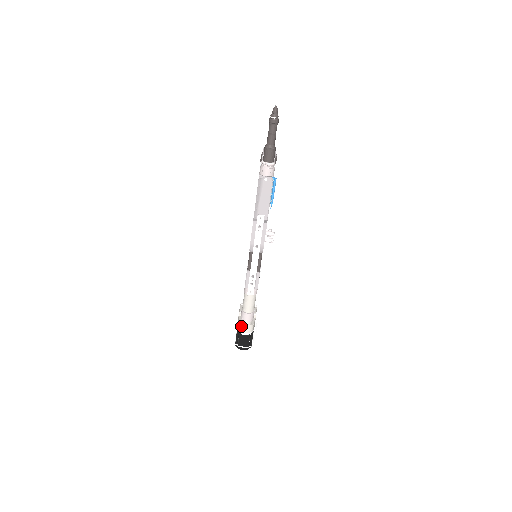
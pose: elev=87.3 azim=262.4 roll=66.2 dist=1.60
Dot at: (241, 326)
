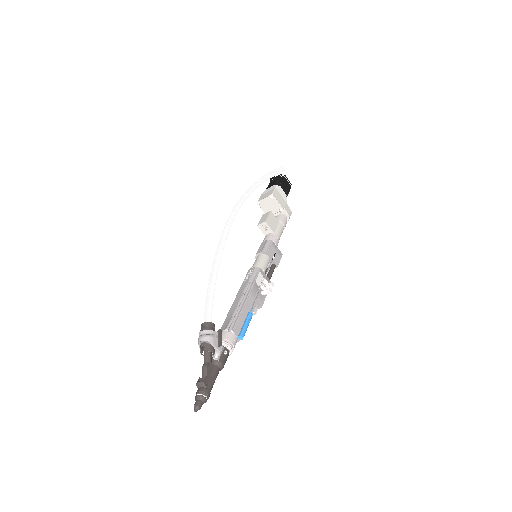
Dot at: occluded
